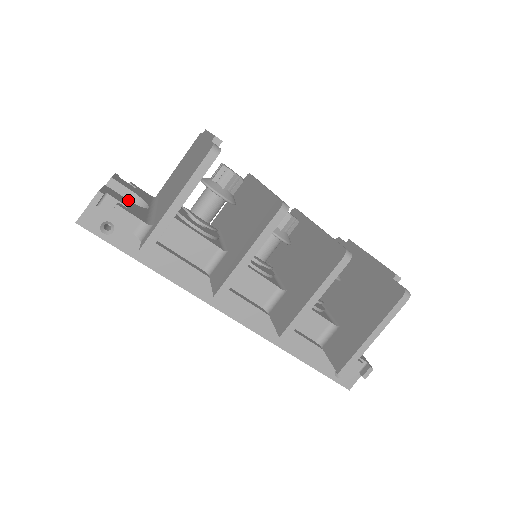
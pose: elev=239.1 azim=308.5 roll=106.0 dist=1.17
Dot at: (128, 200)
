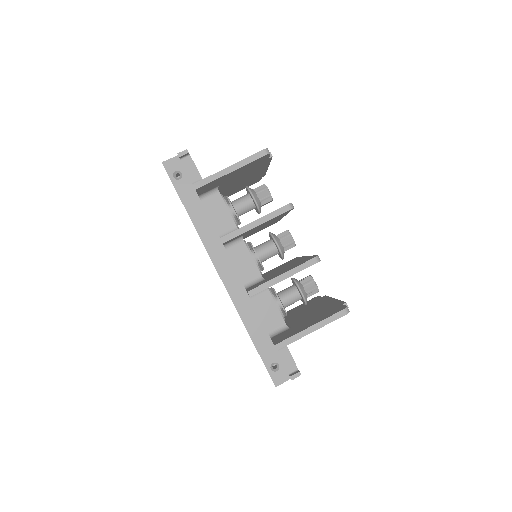
Dot at: occluded
